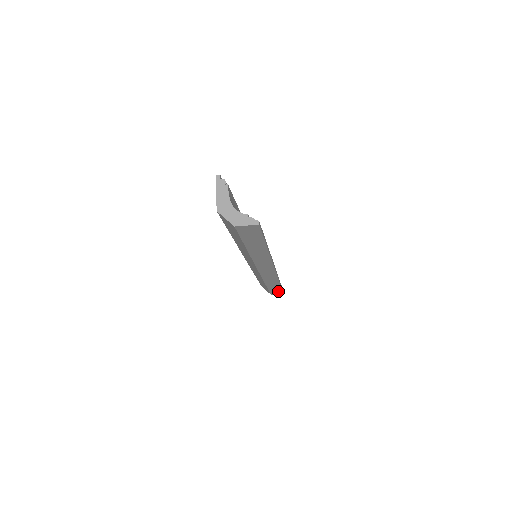
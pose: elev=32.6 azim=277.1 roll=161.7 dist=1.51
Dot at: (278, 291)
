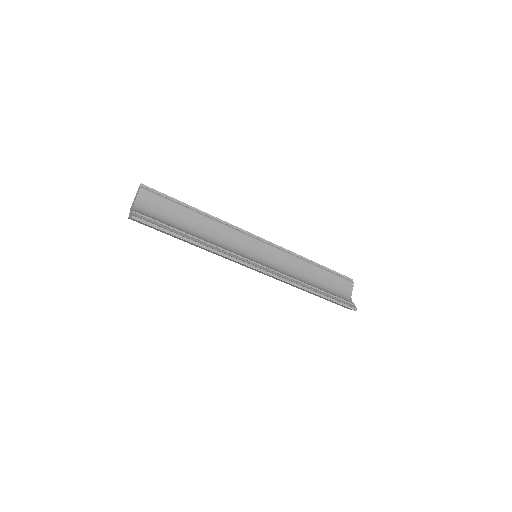
Dot at: (341, 305)
